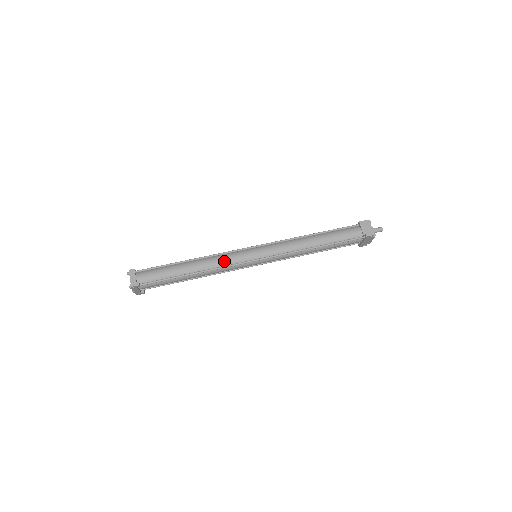
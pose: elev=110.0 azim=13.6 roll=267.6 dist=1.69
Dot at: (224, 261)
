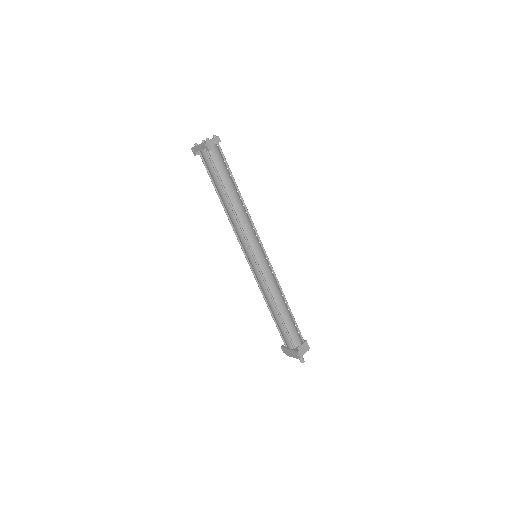
Dot at: (247, 228)
